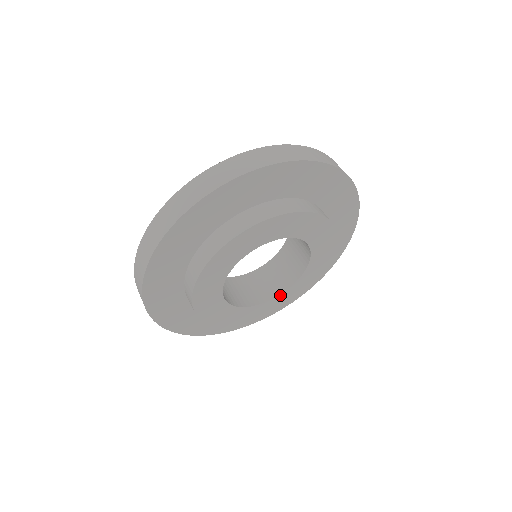
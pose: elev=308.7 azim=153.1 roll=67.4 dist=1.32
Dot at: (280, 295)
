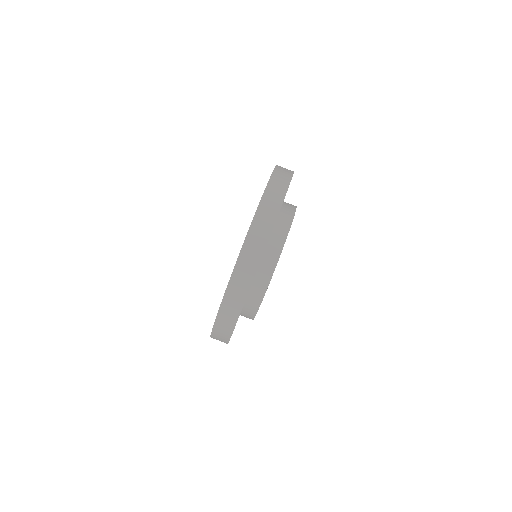
Dot at: occluded
